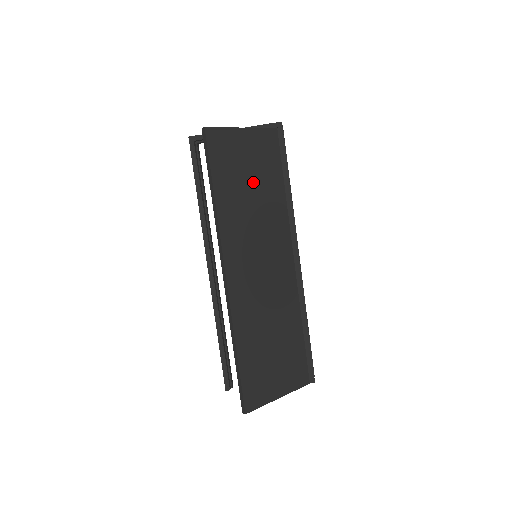
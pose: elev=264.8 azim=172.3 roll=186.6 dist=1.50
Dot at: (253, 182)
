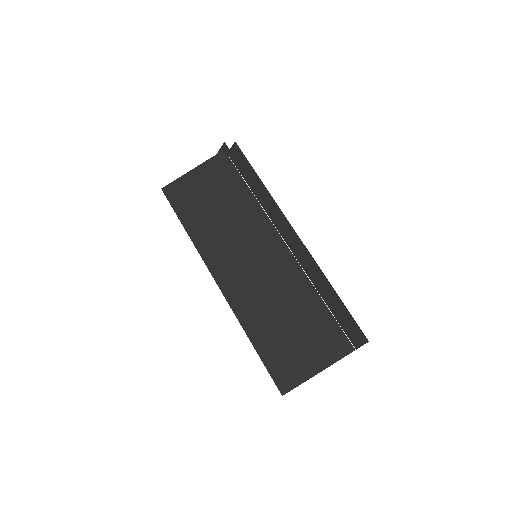
Dot at: (217, 202)
